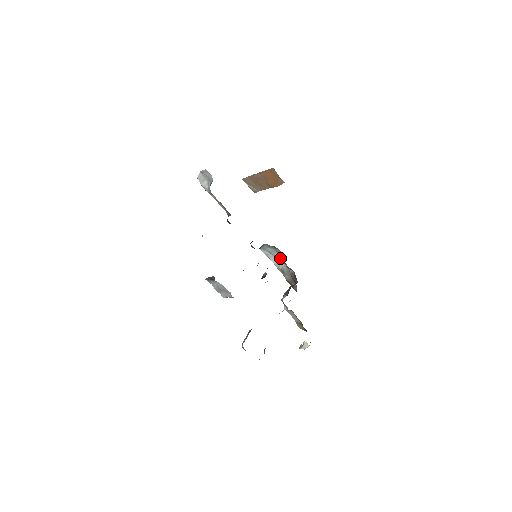
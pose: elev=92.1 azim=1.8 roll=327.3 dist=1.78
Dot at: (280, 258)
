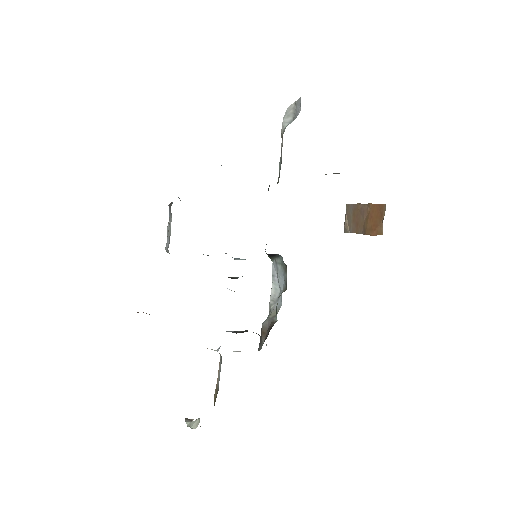
Dot at: occluded
